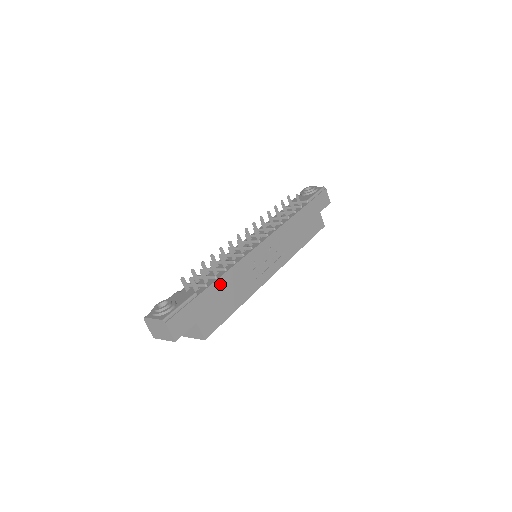
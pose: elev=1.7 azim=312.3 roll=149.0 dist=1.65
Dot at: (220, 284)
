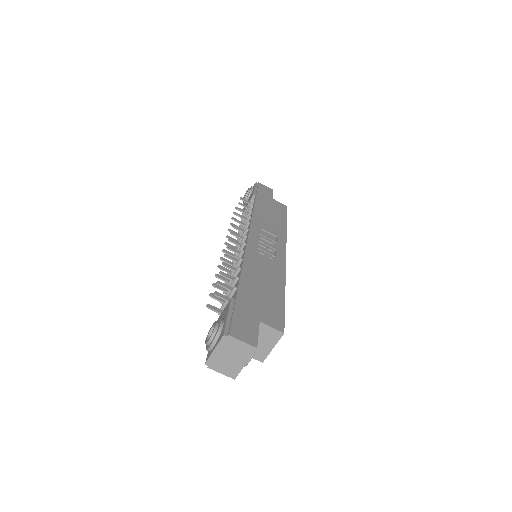
Dot at: (247, 280)
